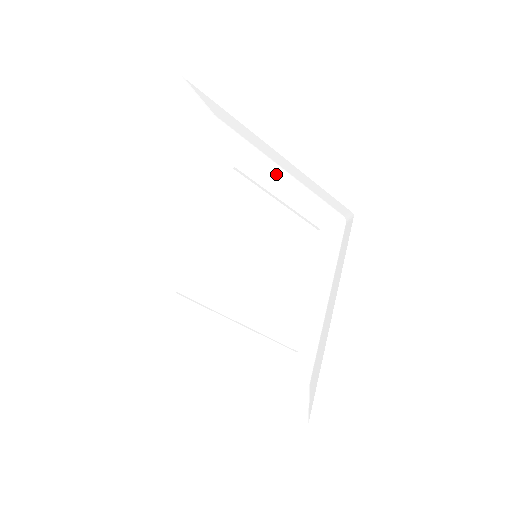
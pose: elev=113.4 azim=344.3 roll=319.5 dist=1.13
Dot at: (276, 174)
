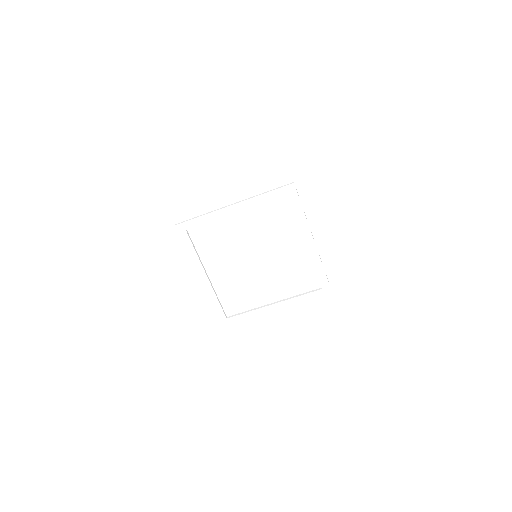
Dot at: (324, 226)
